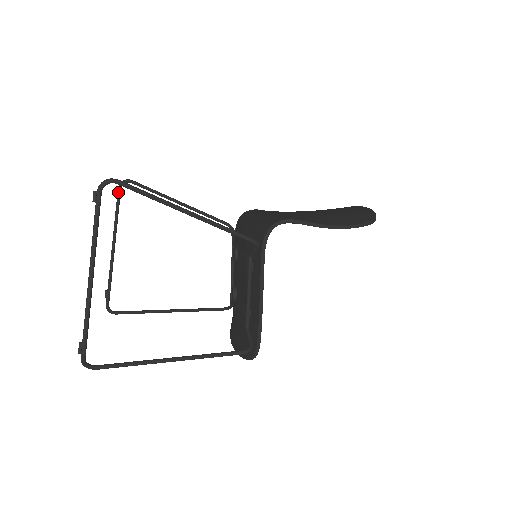
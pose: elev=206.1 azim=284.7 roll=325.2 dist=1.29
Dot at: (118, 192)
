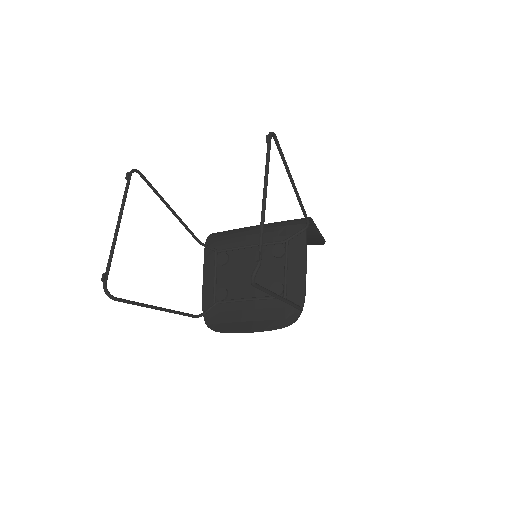
Dot at: (130, 177)
